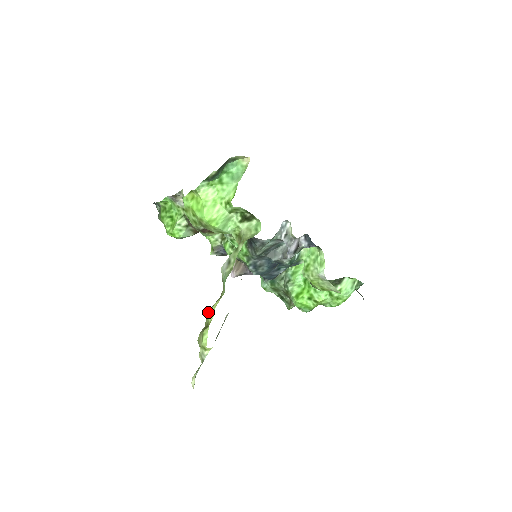
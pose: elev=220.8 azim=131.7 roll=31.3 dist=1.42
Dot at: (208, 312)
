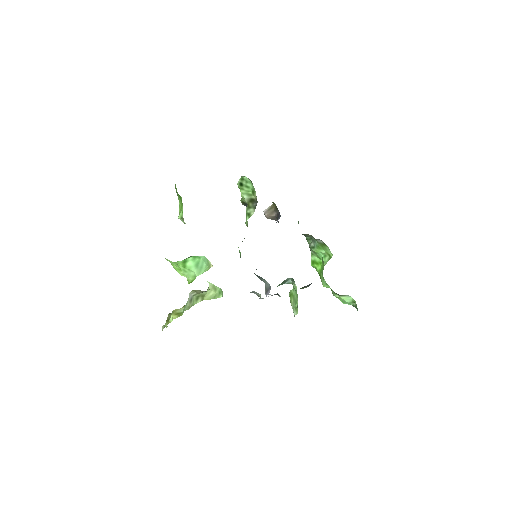
Dot at: (172, 314)
